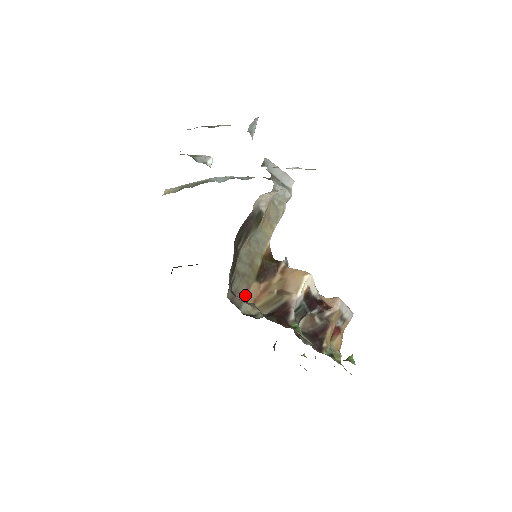
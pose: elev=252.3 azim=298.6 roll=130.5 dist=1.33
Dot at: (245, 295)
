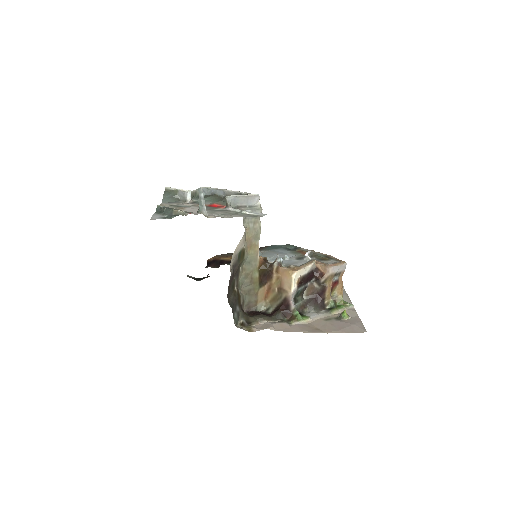
Dot at: (256, 301)
